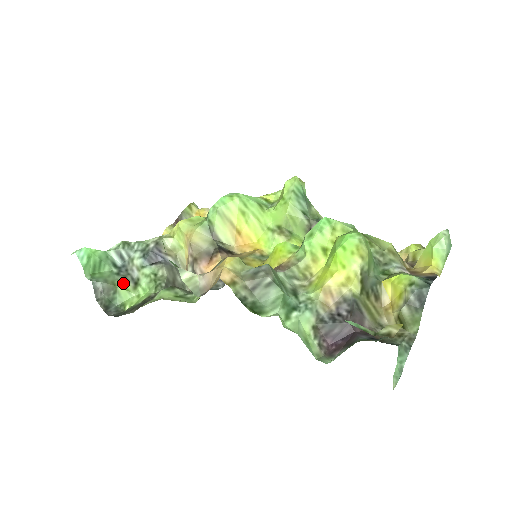
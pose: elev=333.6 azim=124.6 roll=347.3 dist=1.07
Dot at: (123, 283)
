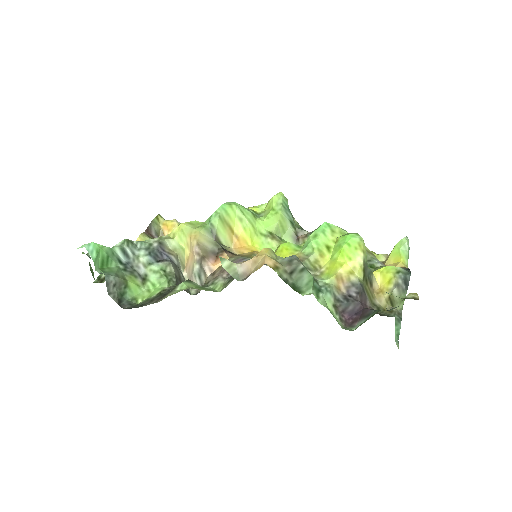
Dot at: (132, 278)
